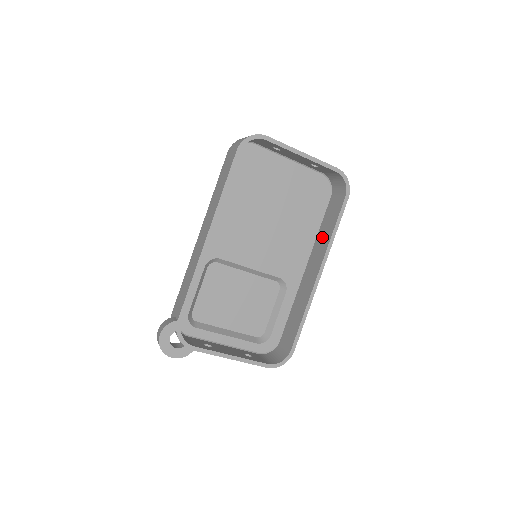
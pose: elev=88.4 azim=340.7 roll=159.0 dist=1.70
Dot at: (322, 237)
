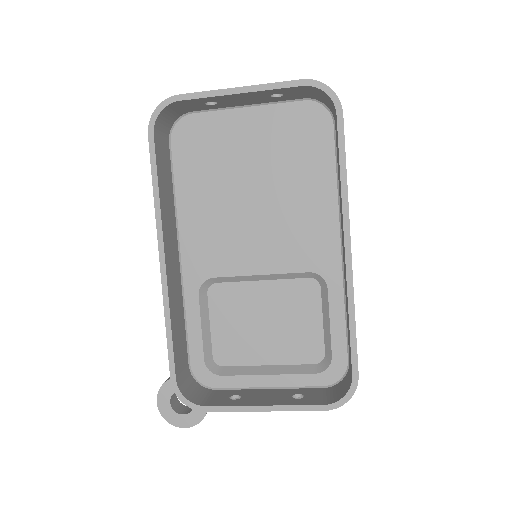
Dot at: occluded
